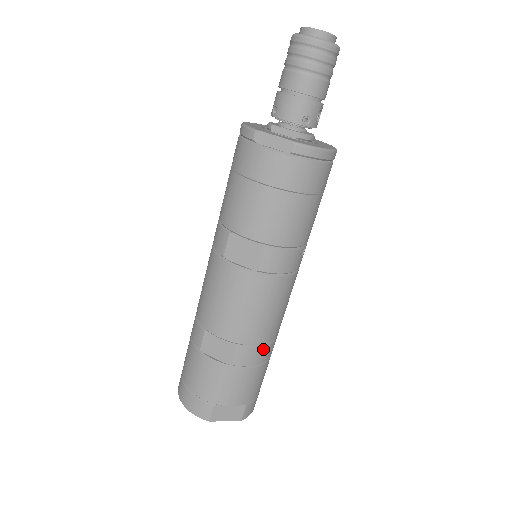
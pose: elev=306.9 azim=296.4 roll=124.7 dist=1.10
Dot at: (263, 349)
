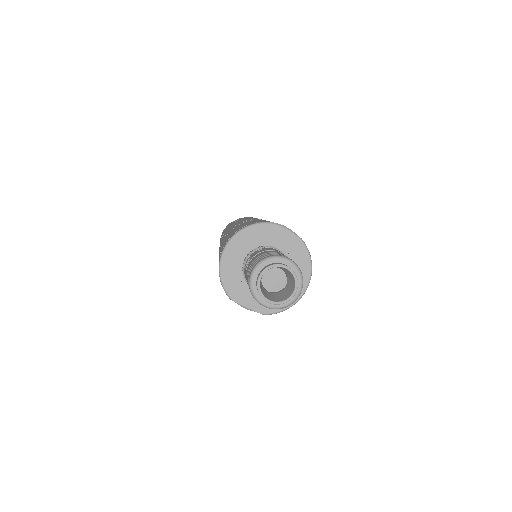
Dot at: occluded
